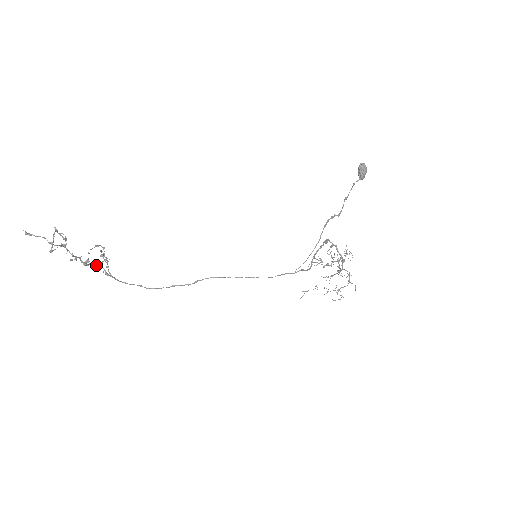
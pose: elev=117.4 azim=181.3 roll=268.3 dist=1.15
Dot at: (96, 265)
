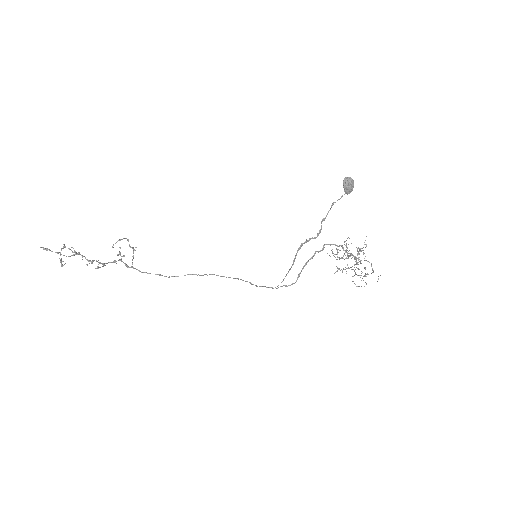
Dot at: (116, 261)
